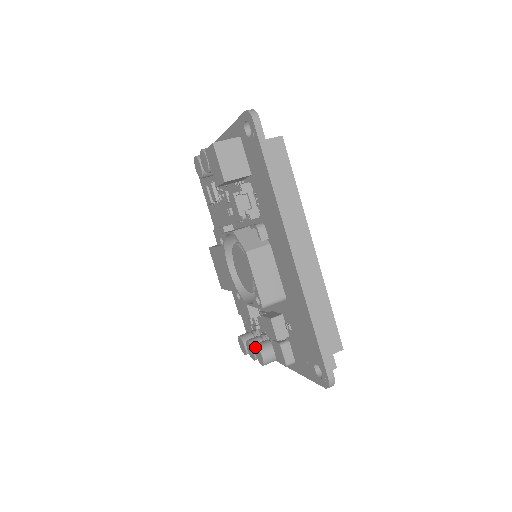
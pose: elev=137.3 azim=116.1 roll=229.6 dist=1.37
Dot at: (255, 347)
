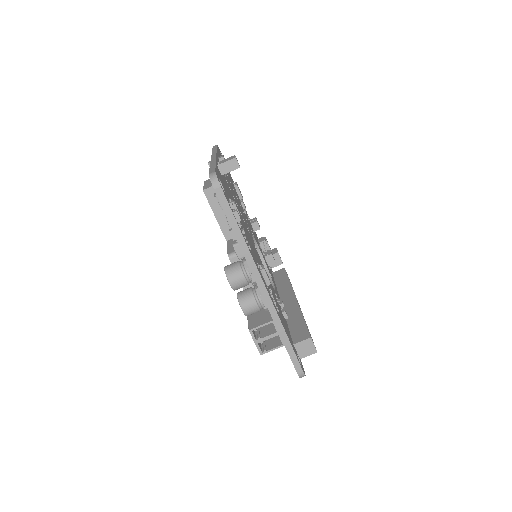
Dot at: occluded
